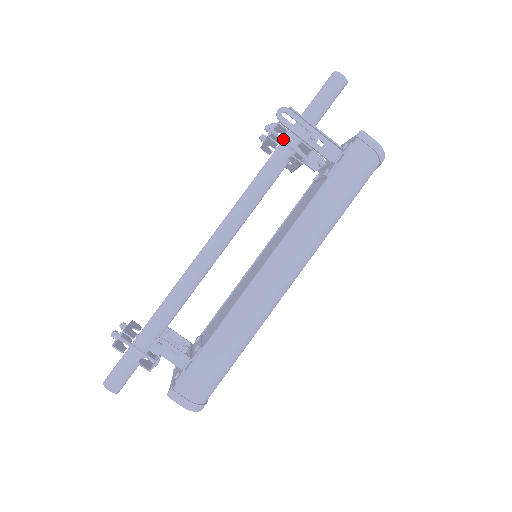
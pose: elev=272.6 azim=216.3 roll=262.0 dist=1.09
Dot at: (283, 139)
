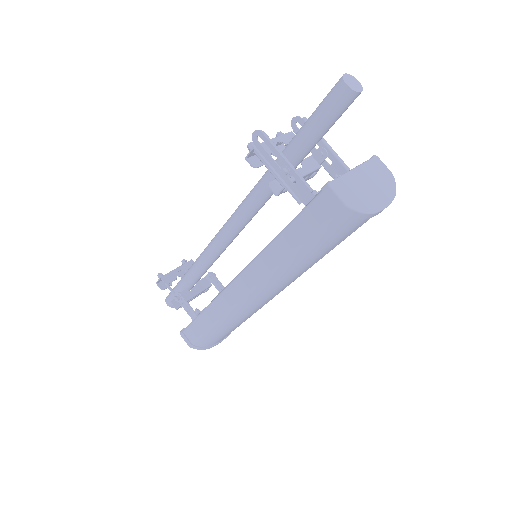
Dot at: (263, 162)
